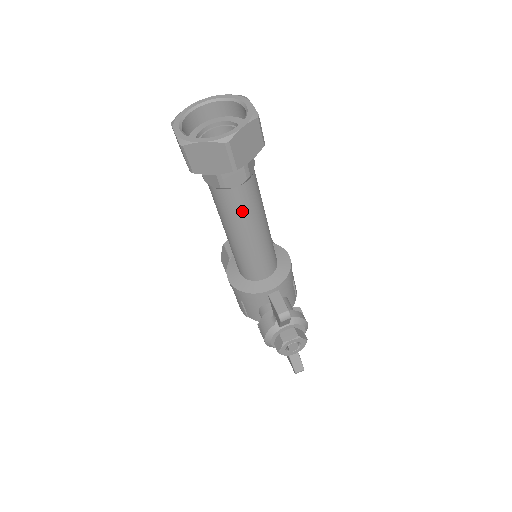
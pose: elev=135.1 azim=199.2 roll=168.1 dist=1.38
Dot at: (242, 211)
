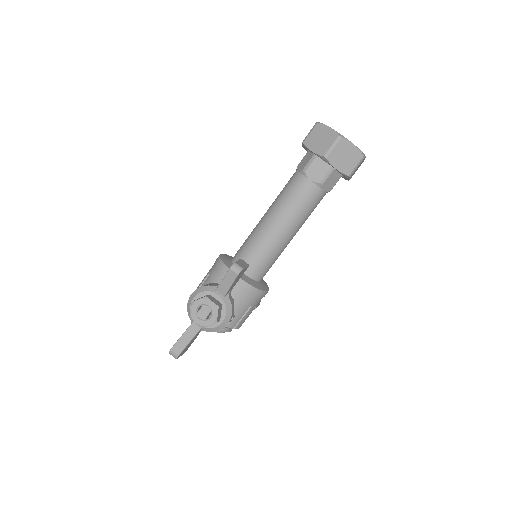
Dot at: (293, 200)
